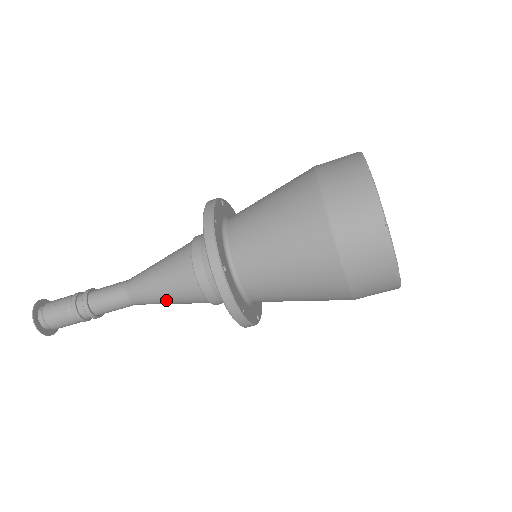
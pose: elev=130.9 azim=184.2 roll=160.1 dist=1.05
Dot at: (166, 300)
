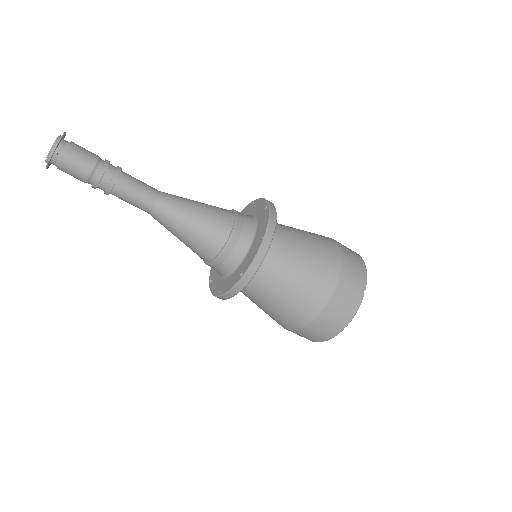
Dot at: (193, 214)
